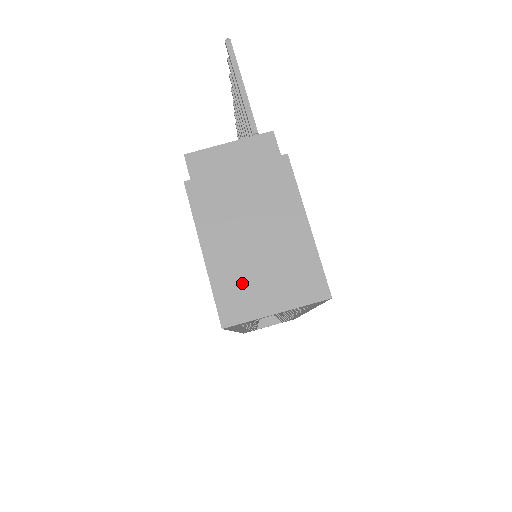
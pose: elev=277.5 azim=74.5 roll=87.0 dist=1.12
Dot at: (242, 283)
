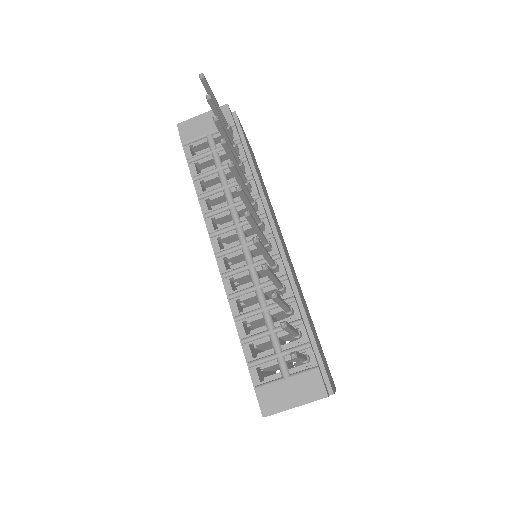
Dot at: occluded
